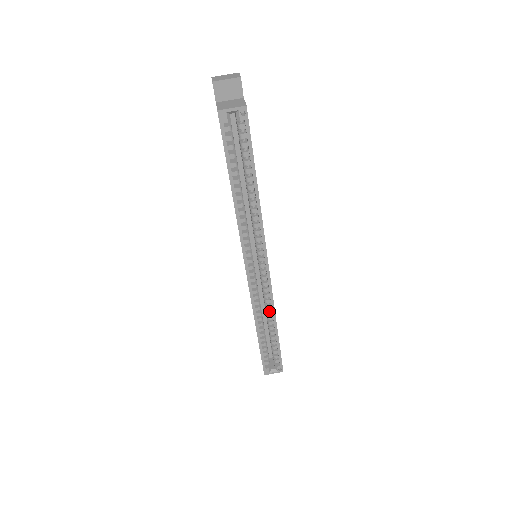
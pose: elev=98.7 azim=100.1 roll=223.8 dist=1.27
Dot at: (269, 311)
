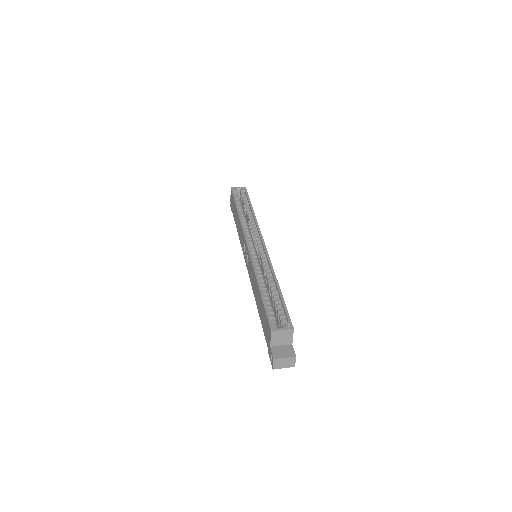
Dot at: (269, 273)
